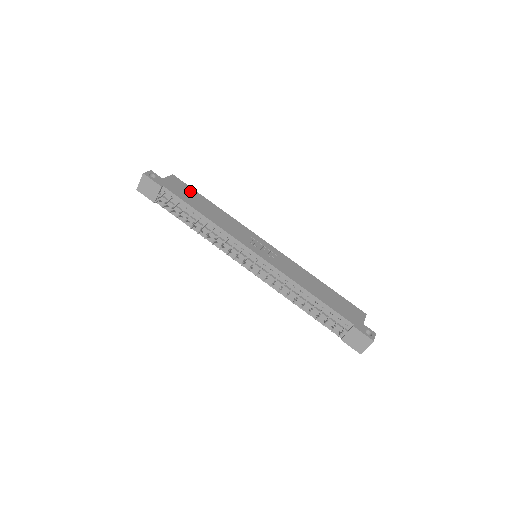
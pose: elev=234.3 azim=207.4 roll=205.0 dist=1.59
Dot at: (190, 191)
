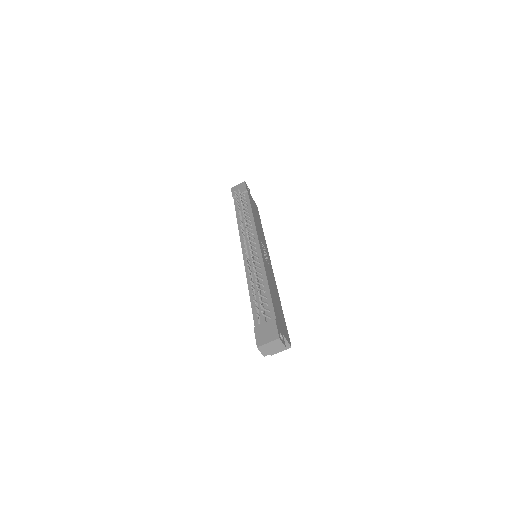
Dot at: occluded
